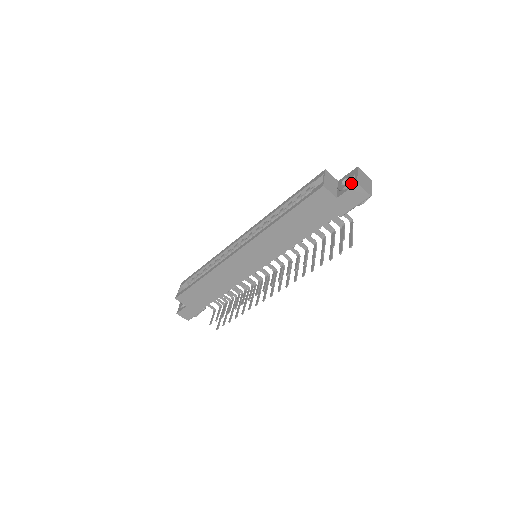
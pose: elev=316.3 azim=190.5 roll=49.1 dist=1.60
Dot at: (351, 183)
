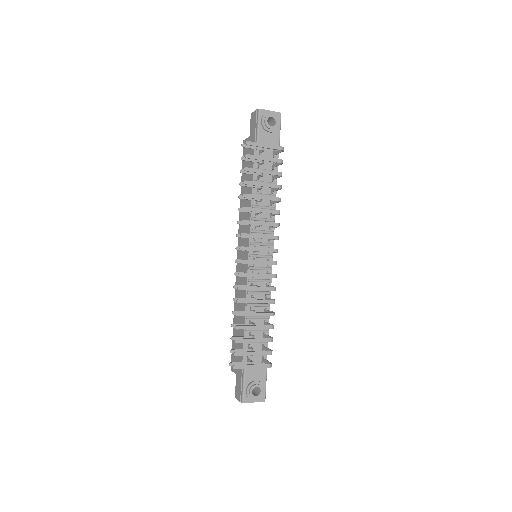
Dot at: occluded
